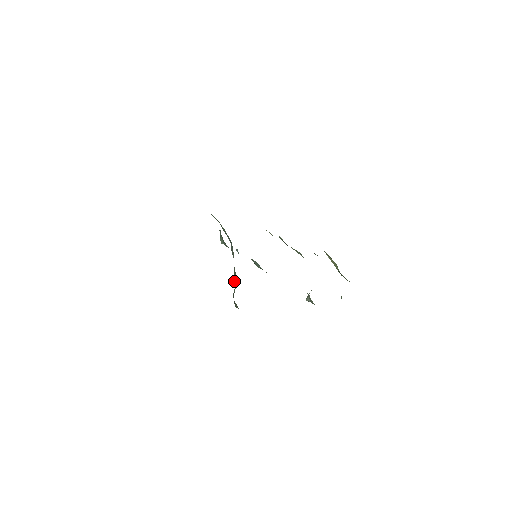
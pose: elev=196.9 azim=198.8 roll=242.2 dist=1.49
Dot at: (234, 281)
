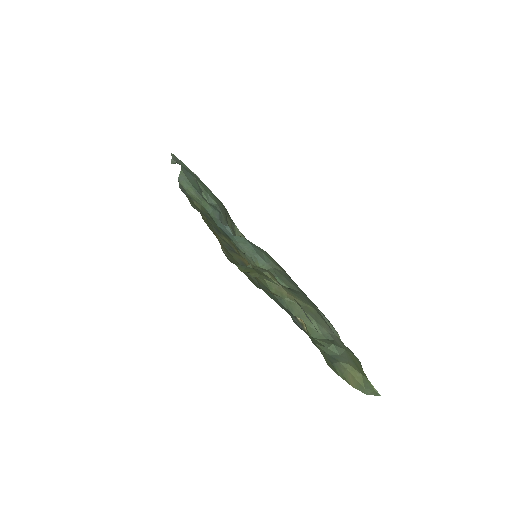
Dot at: occluded
